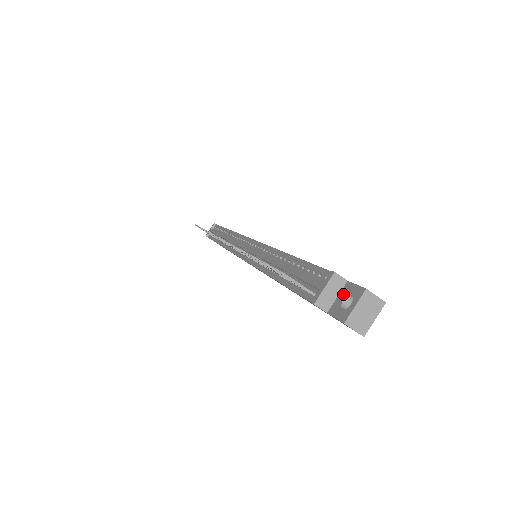
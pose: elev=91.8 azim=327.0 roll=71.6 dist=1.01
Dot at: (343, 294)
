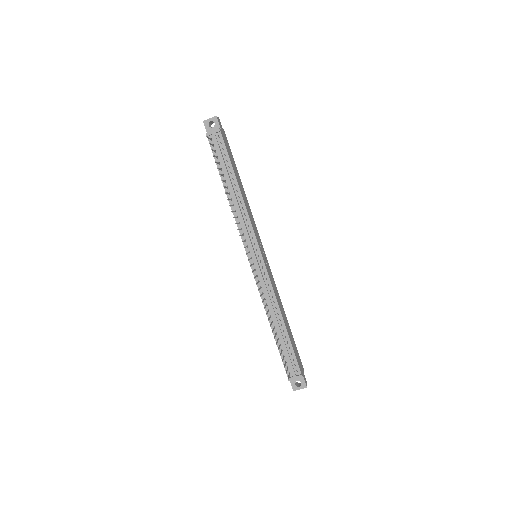
Dot at: (298, 379)
